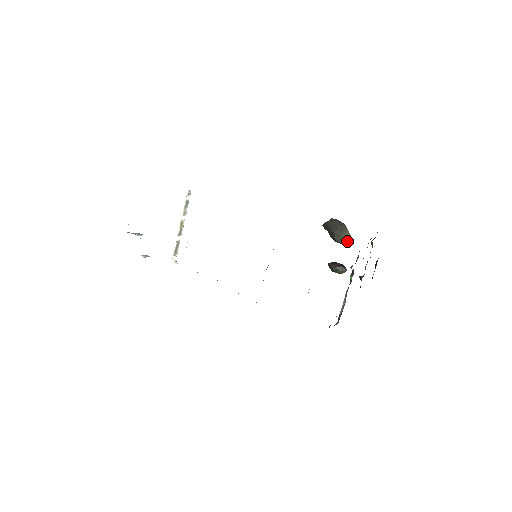
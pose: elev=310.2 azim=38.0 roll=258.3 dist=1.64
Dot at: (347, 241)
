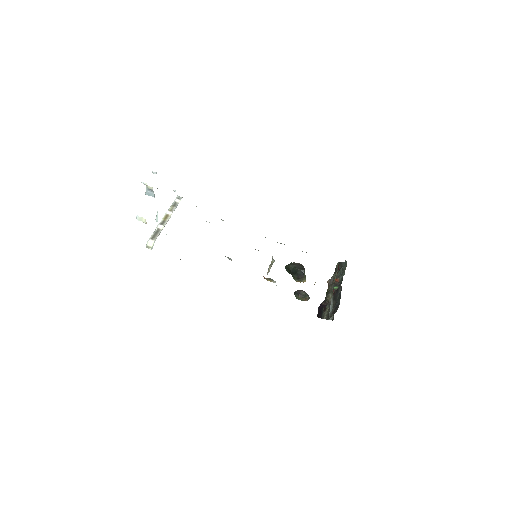
Dot at: occluded
